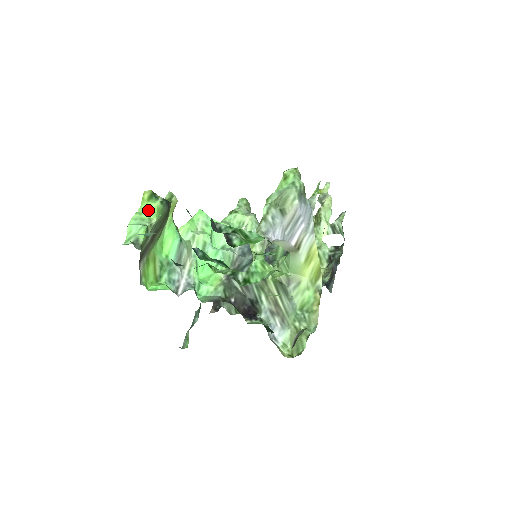
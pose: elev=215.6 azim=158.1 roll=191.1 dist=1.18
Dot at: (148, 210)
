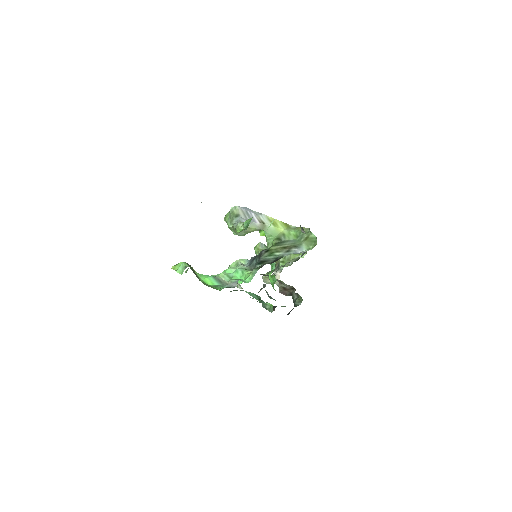
Dot at: occluded
